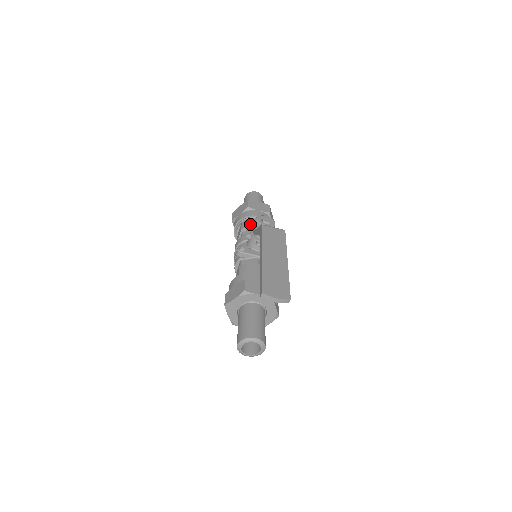
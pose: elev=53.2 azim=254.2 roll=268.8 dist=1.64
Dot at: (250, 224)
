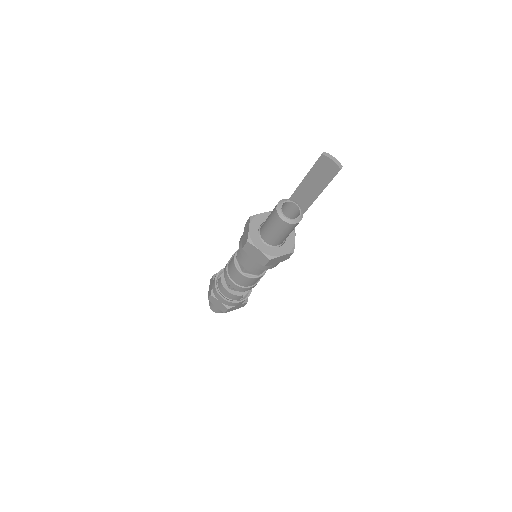
Dot at: occluded
